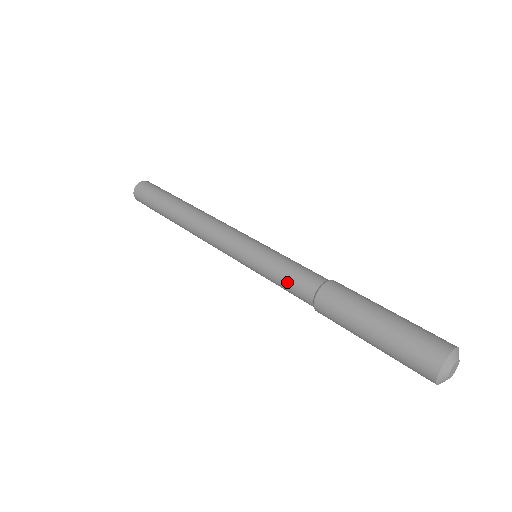
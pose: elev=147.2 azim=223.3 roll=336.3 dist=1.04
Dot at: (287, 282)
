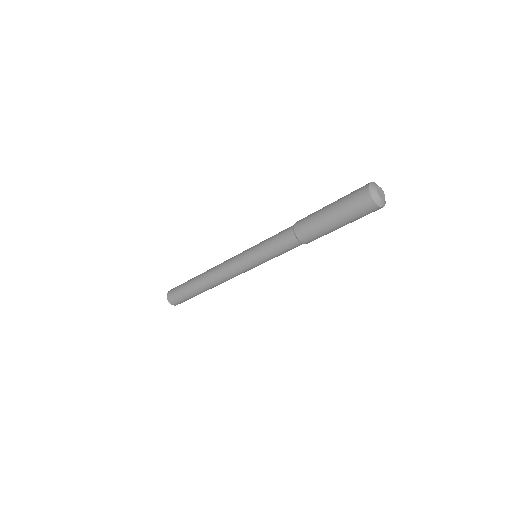
Dot at: (277, 235)
